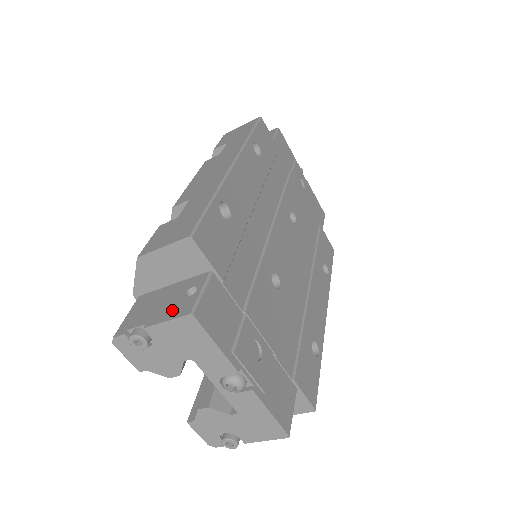
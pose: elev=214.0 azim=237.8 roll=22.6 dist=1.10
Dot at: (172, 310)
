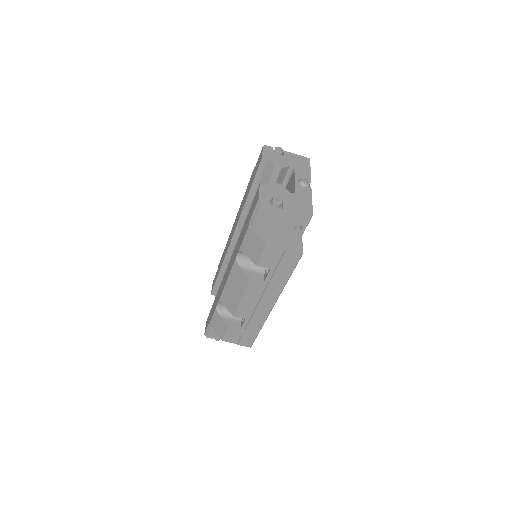
Dot at: occluded
